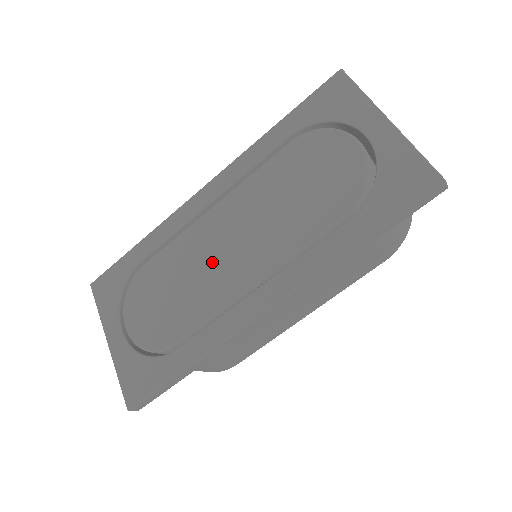
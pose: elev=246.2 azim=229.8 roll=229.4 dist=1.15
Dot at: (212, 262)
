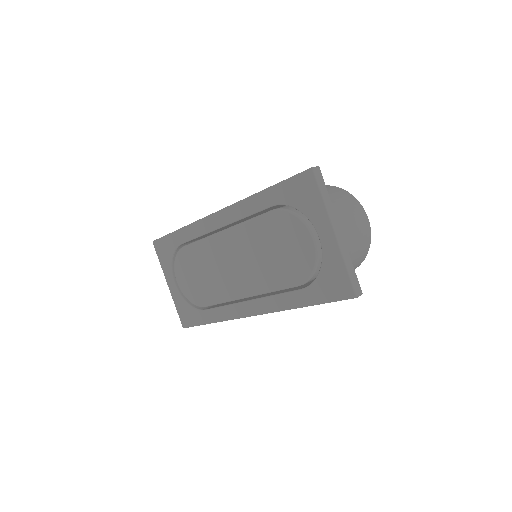
Dot at: (223, 270)
